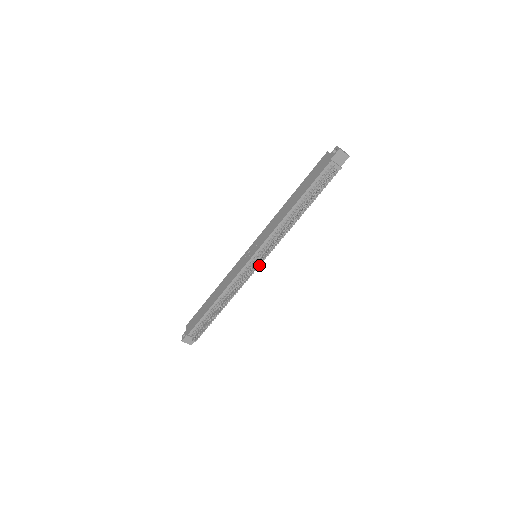
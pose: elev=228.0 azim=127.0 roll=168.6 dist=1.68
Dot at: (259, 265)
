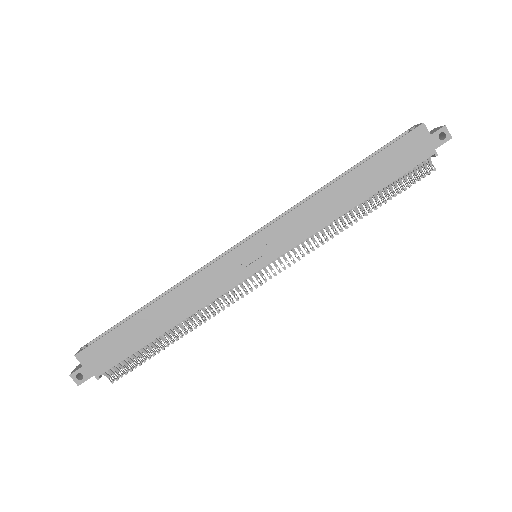
Dot at: (271, 277)
